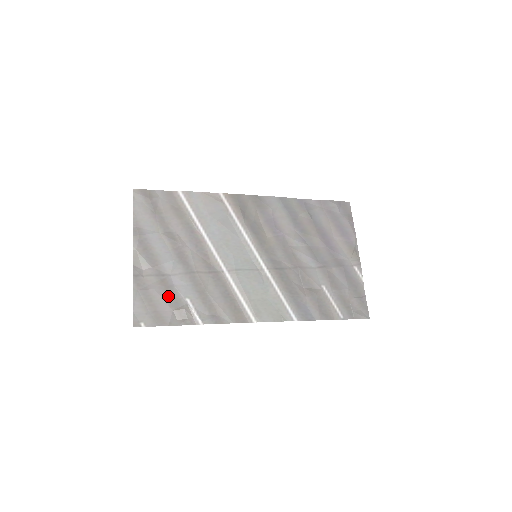
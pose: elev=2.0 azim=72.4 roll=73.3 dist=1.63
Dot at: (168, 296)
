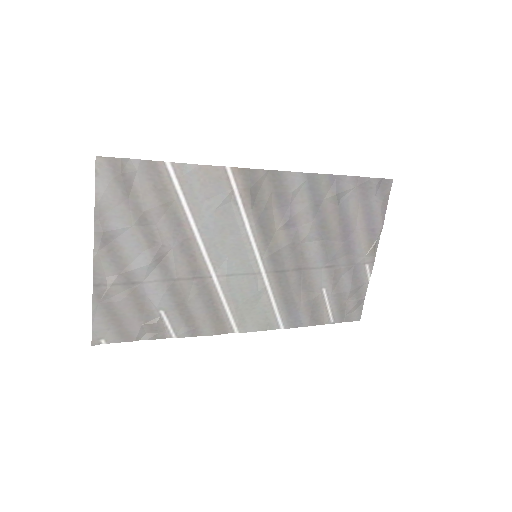
Dot at: (137, 308)
